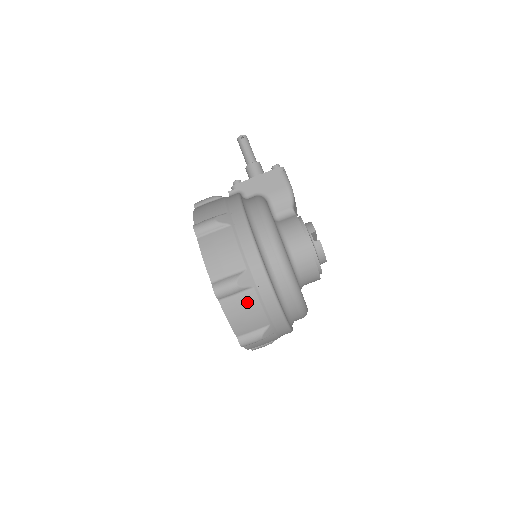
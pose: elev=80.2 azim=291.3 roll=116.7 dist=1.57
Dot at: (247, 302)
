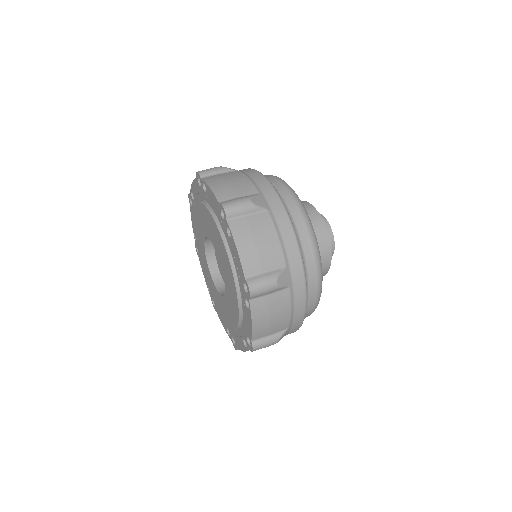
Dot at: (231, 176)
